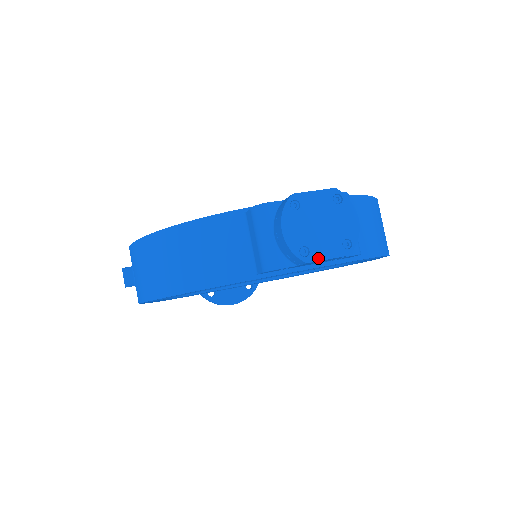
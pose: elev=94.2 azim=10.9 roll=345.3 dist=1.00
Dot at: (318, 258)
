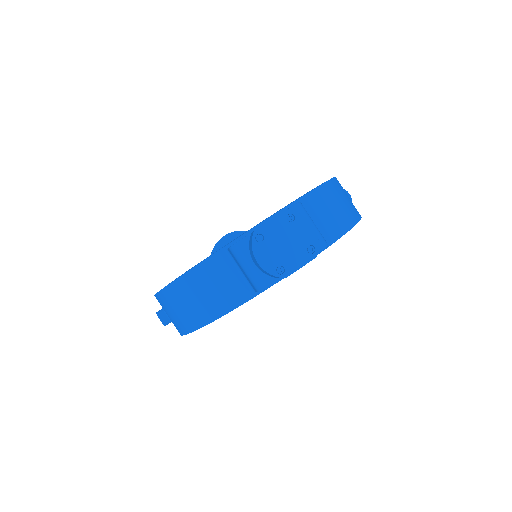
Dot at: (293, 270)
